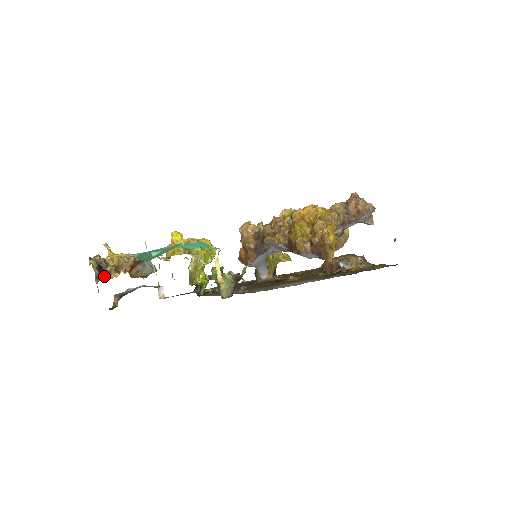
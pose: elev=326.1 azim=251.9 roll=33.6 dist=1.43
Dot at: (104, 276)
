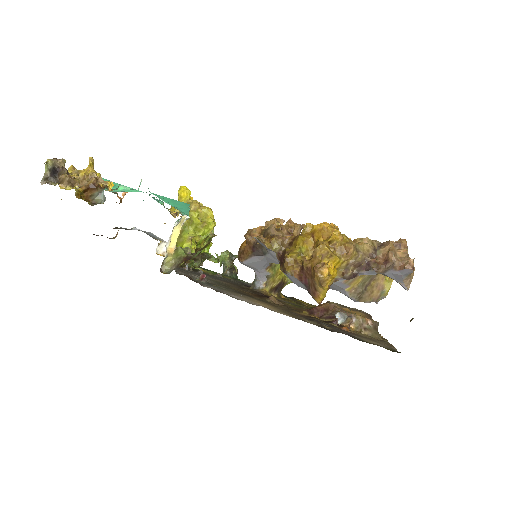
Dot at: (54, 182)
